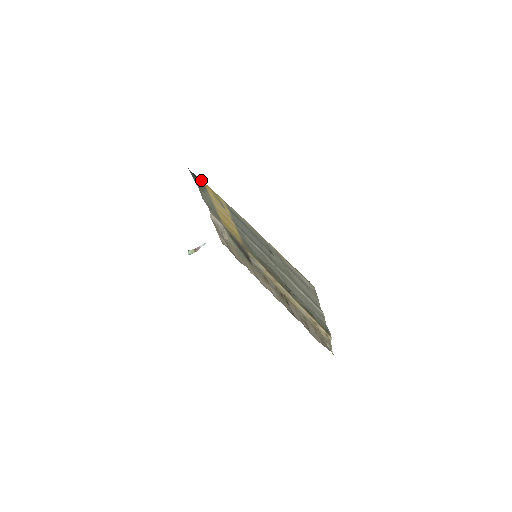
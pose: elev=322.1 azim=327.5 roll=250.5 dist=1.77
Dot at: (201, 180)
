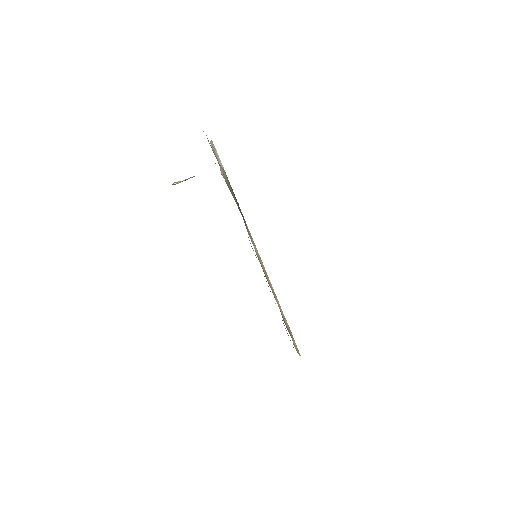
Dot at: occluded
